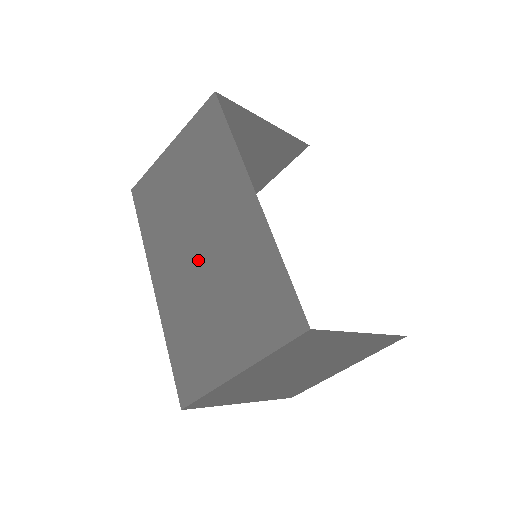
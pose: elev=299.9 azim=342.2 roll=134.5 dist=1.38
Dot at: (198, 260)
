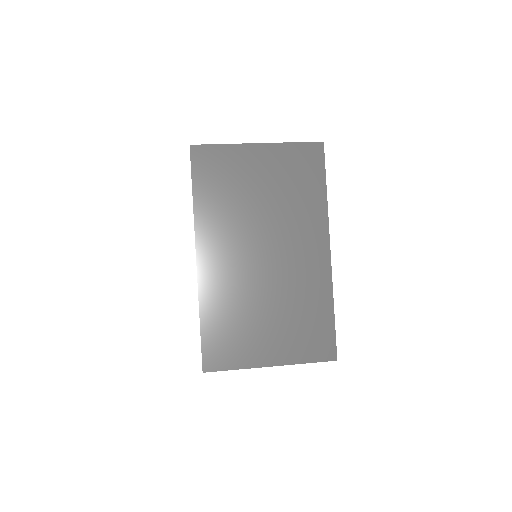
Dot at: (259, 268)
